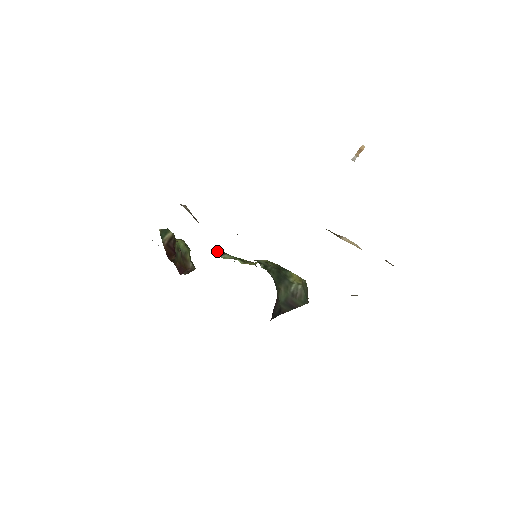
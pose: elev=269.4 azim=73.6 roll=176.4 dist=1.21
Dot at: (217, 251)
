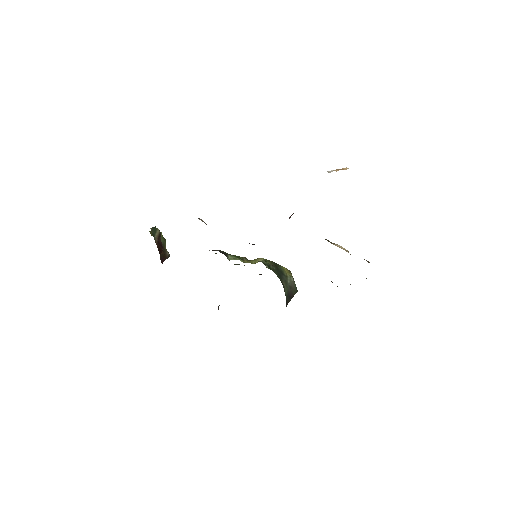
Dot at: (222, 253)
